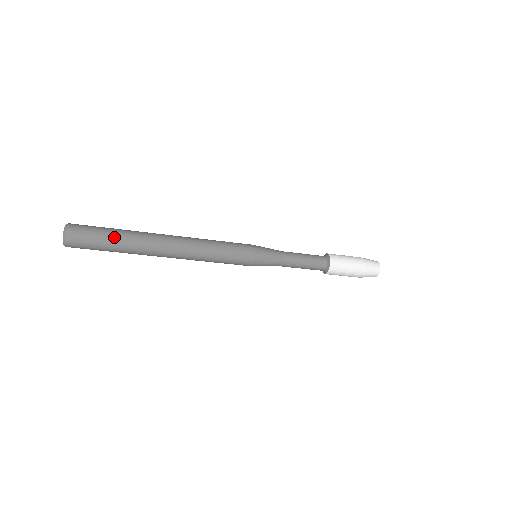
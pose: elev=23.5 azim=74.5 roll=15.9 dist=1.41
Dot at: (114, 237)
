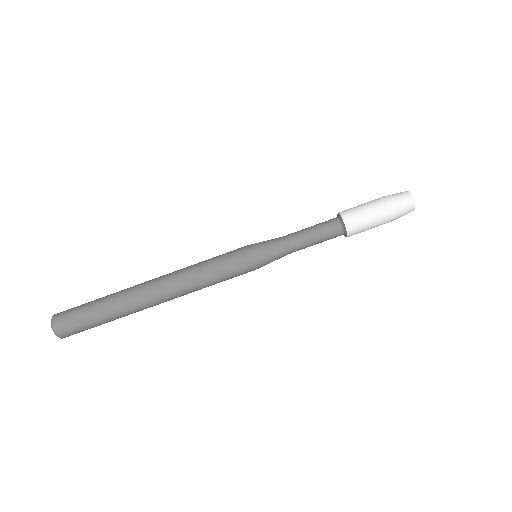
Dot at: (100, 298)
